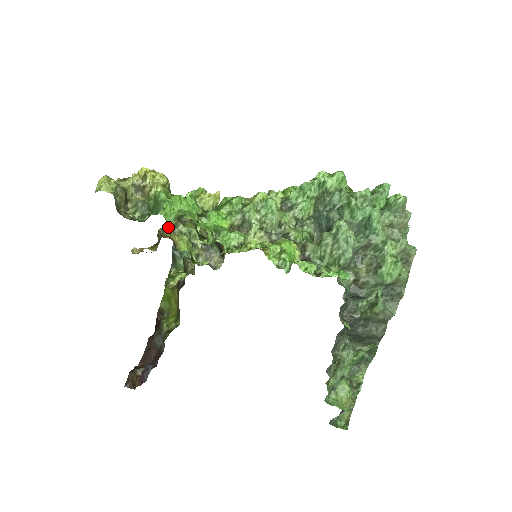
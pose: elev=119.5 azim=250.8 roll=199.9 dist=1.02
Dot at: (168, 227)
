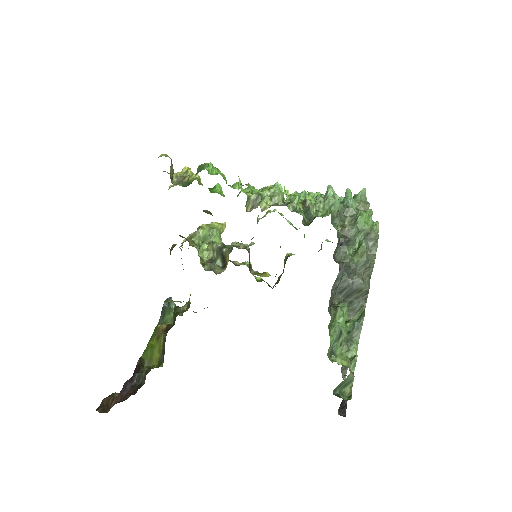
Dot at: occluded
